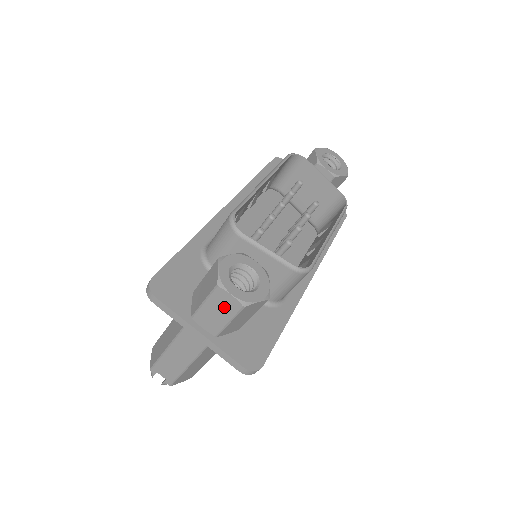
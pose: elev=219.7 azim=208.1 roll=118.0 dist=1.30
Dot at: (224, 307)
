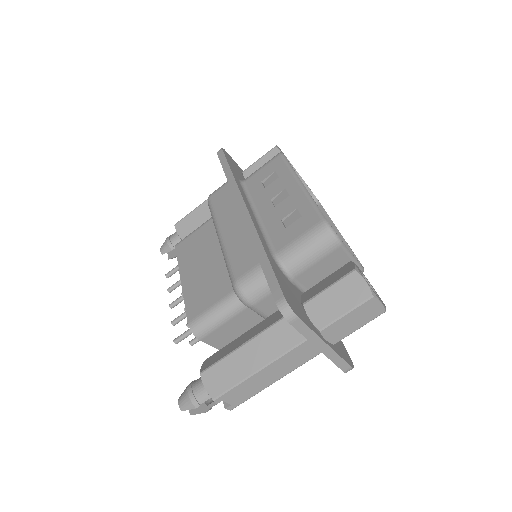
Dot at: (365, 315)
